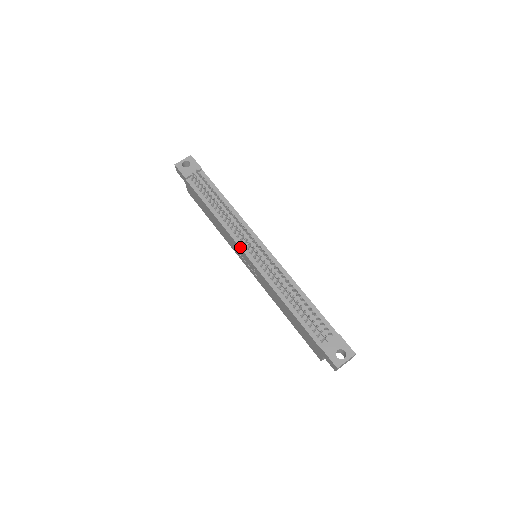
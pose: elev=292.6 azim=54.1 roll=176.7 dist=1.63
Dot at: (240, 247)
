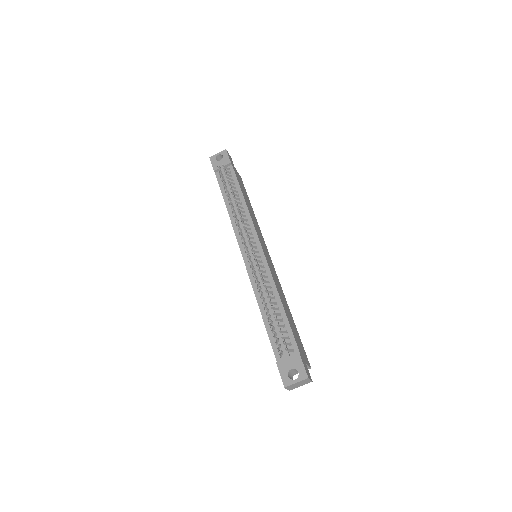
Dot at: (239, 245)
